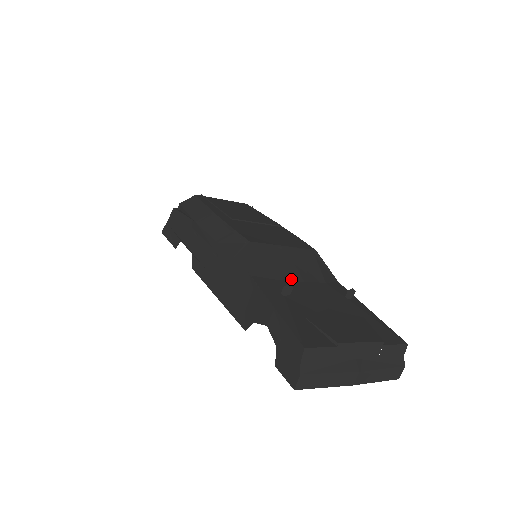
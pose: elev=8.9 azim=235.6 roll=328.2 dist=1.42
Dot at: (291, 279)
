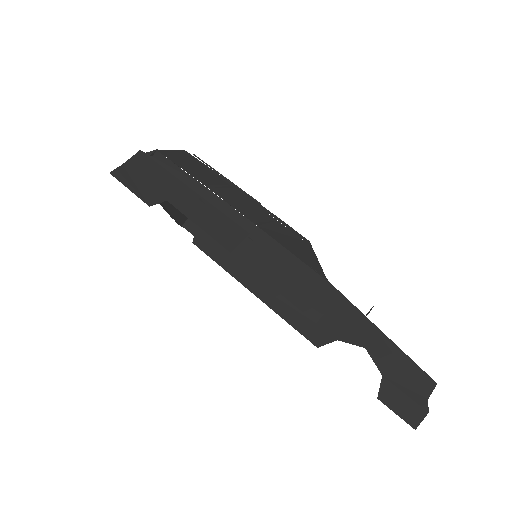
Dot at: occluded
